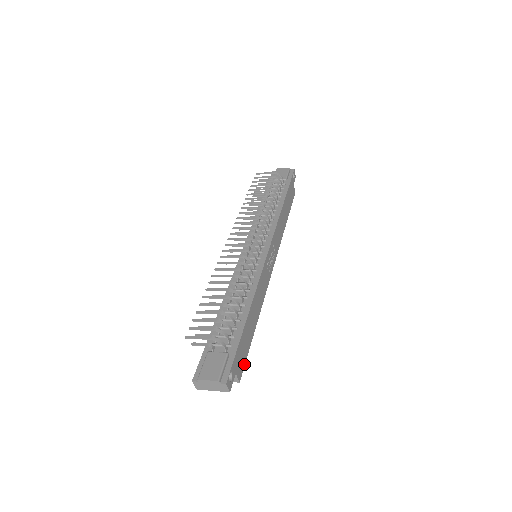
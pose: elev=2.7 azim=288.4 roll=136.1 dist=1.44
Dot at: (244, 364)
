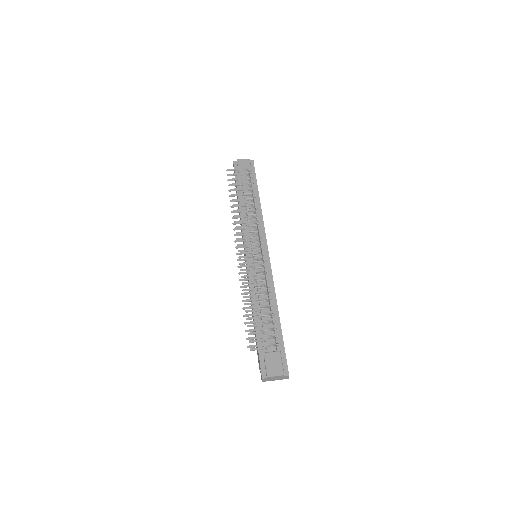
Dot at: occluded
